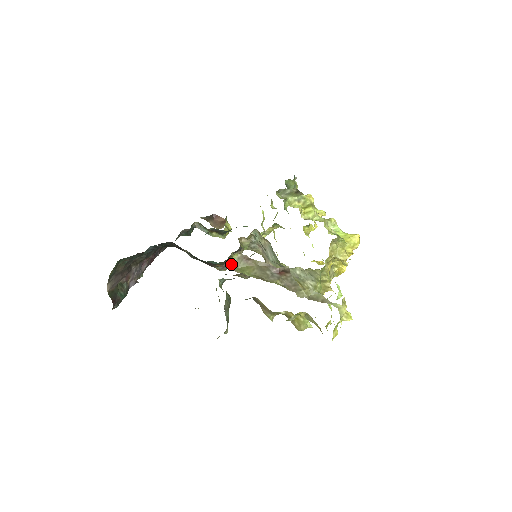
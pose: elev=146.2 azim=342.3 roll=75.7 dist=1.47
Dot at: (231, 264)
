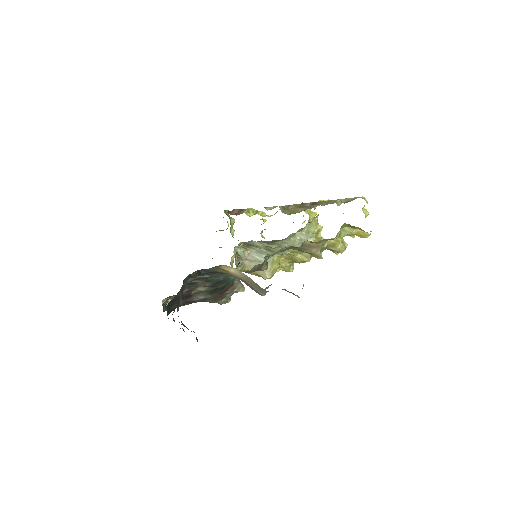
Dot at: occluded
